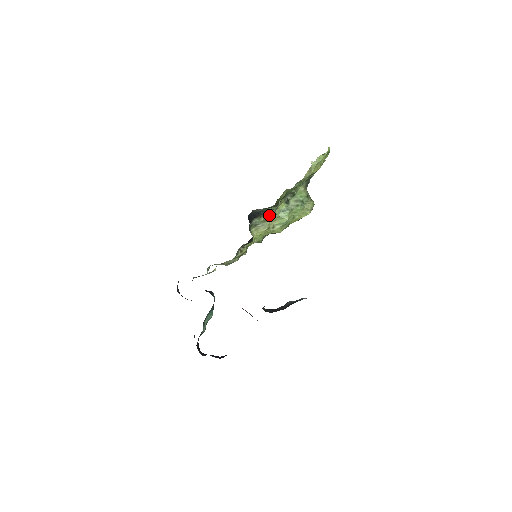
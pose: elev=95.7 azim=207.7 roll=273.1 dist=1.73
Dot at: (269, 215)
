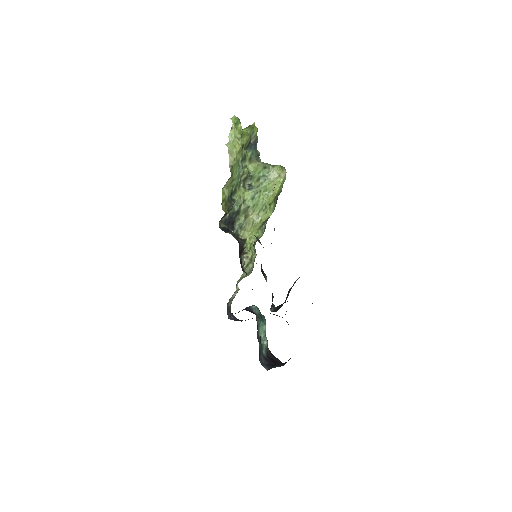
Dot at: (245, 211)
